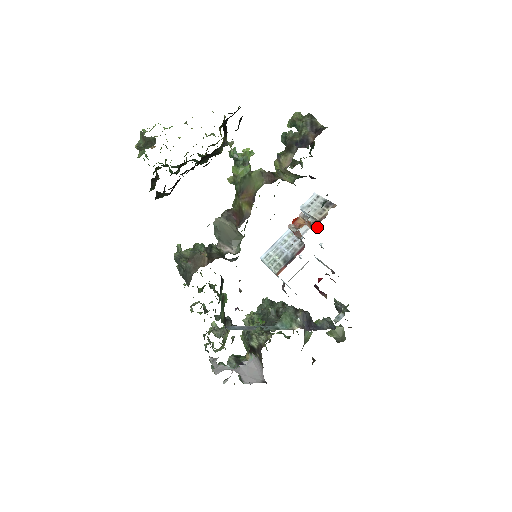
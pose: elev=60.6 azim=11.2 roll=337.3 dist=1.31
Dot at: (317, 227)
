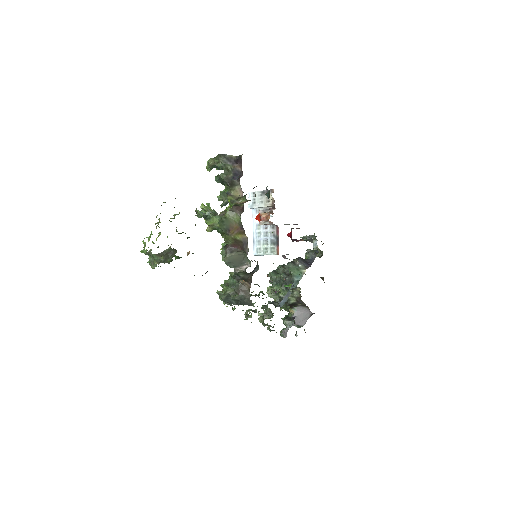
Dot at: occluded
